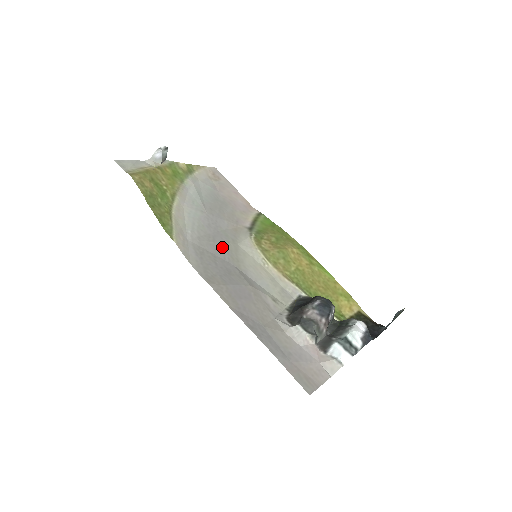
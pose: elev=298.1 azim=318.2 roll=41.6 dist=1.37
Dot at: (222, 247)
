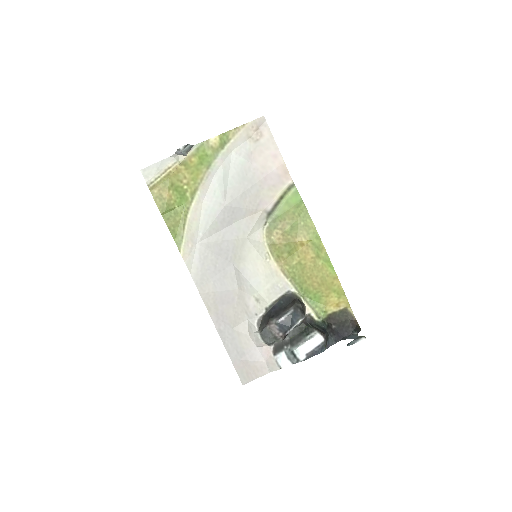
Dot at: (229, 245)
